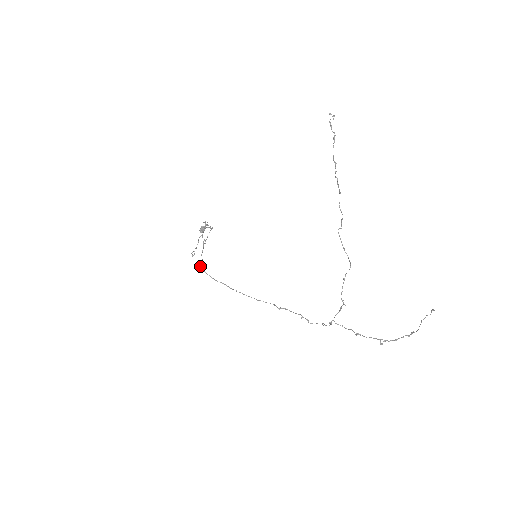
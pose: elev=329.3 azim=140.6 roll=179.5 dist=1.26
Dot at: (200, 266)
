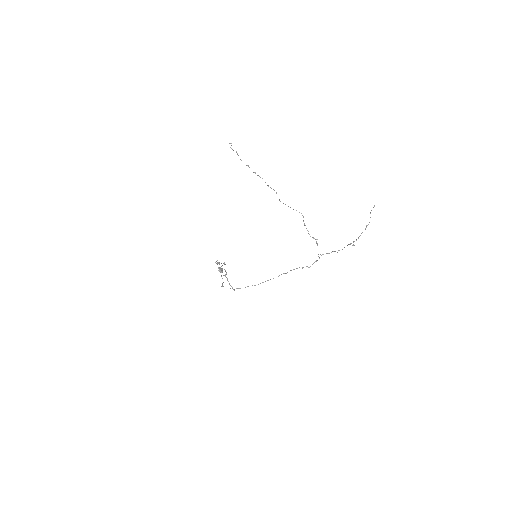
Dot at: occluded
